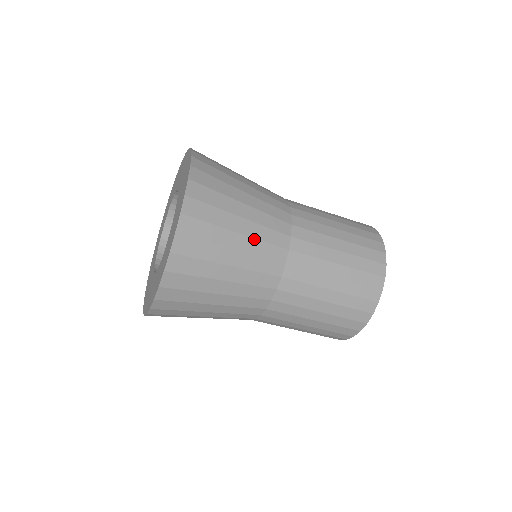
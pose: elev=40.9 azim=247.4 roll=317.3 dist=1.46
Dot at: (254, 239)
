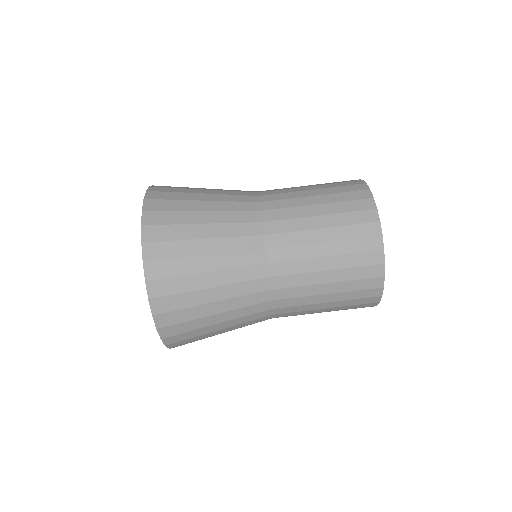
Dot at: (220, 195)
